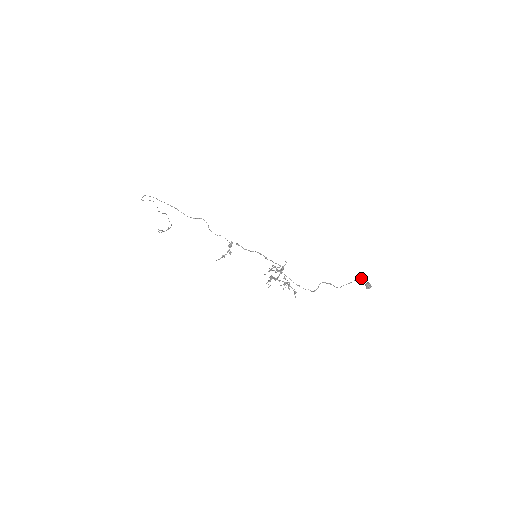
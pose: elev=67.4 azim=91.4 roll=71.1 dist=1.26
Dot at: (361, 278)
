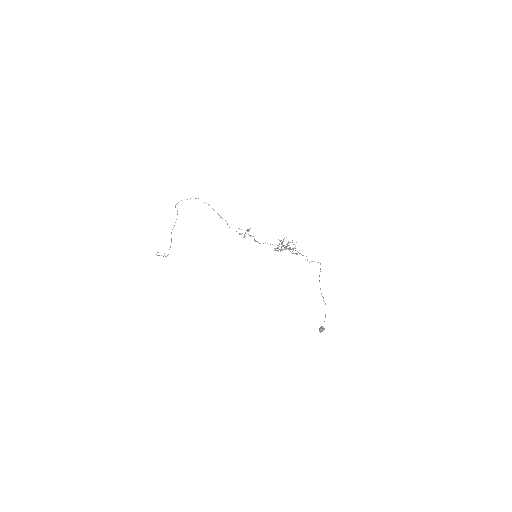
Dot at: (325, 304)
